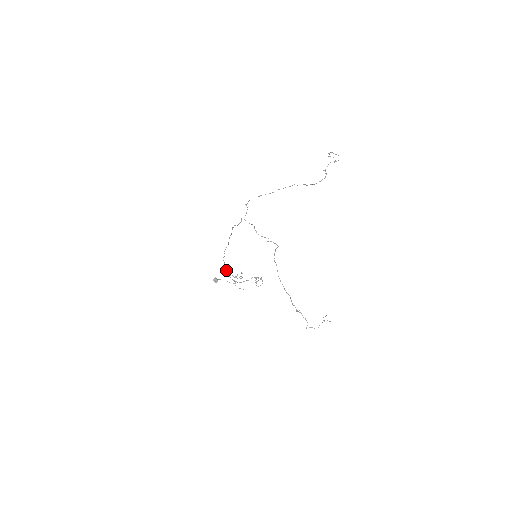
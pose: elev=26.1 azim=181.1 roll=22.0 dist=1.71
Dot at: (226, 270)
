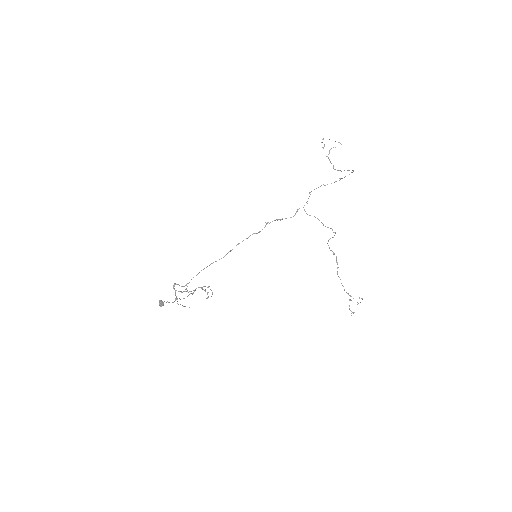
Dot at: occluded
